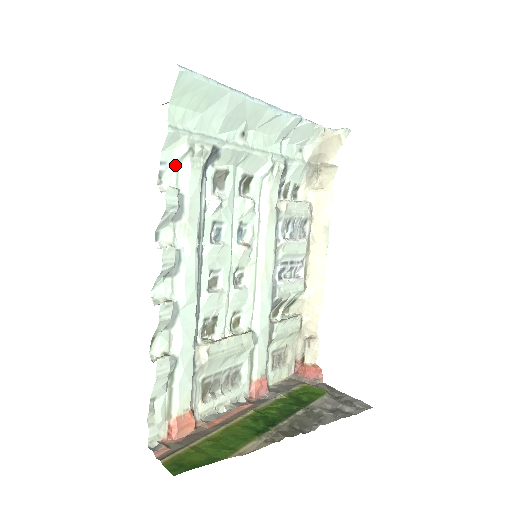
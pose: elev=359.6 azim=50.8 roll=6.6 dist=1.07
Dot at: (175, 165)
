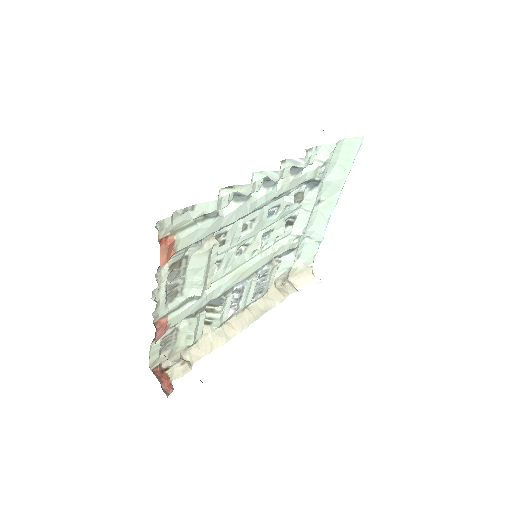
Dot at: occluded
